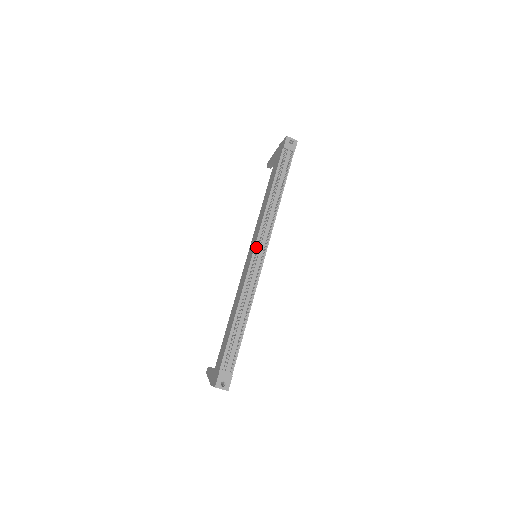
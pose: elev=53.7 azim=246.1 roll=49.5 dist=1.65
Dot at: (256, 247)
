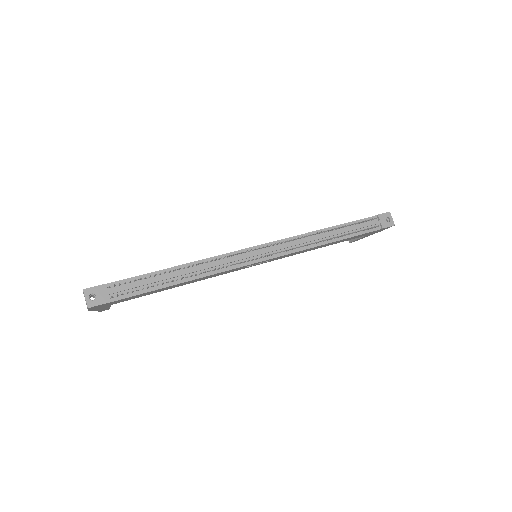
Dot at: (265, 245)
